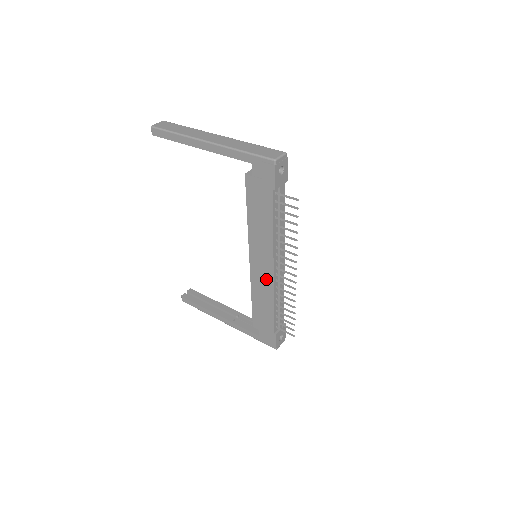
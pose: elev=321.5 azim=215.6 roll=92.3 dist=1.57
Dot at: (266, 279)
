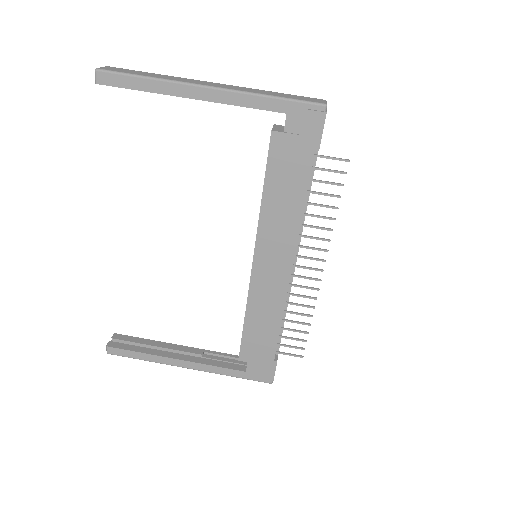
Dot at: (276, 284)
